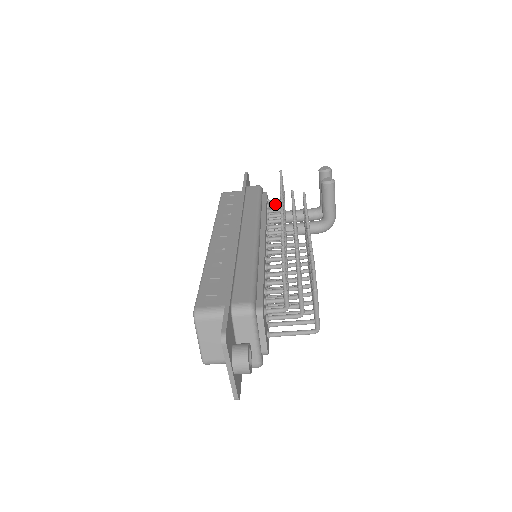
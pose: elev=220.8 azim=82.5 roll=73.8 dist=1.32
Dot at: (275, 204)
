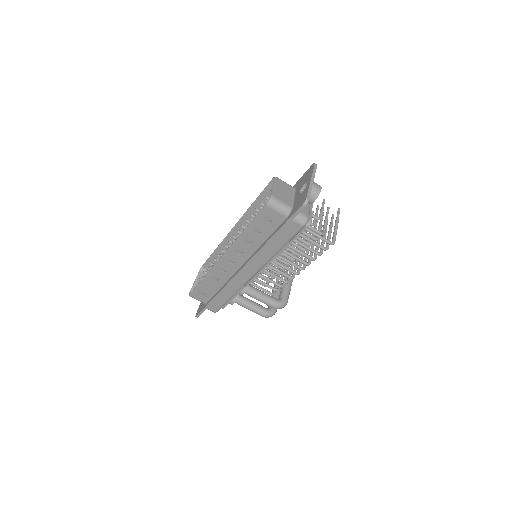
Dot at: occluded
